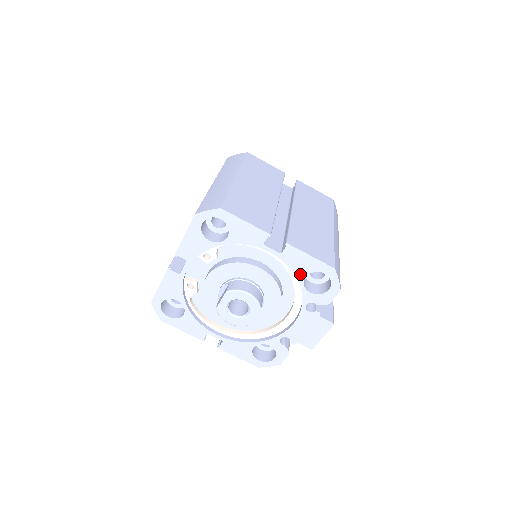
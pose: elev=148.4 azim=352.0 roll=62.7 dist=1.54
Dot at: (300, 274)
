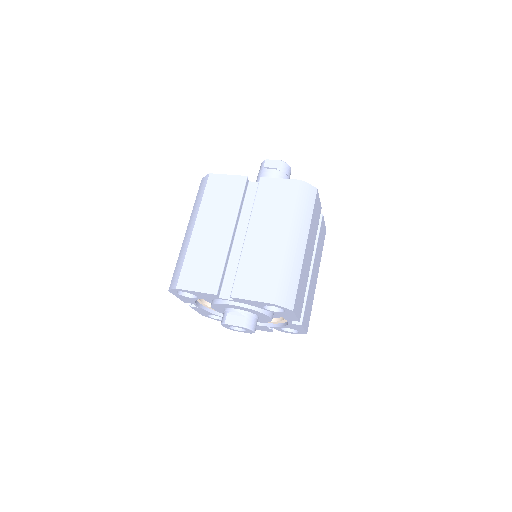
Dot at: (288, 327)
